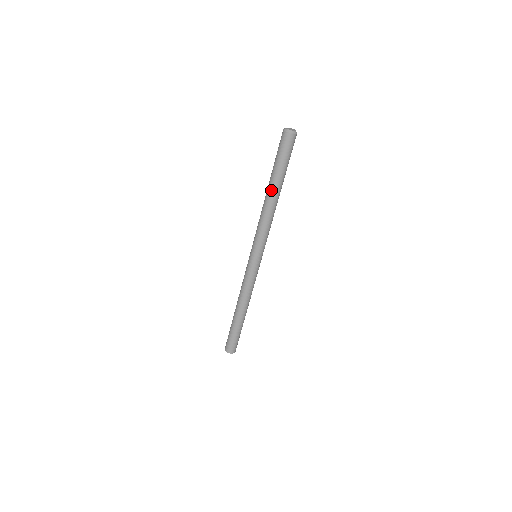
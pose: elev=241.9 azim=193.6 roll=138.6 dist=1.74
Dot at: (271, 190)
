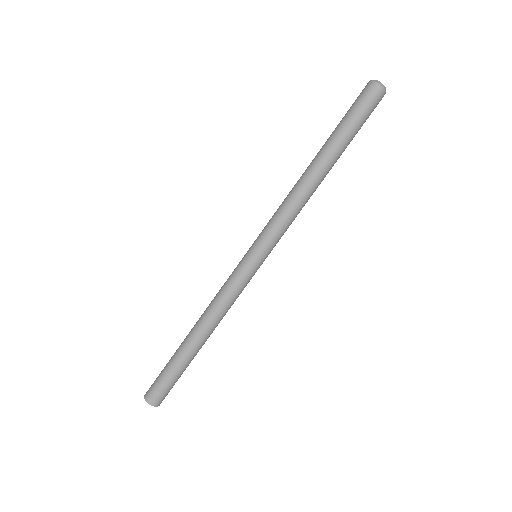
Dot at: (324, 161)
